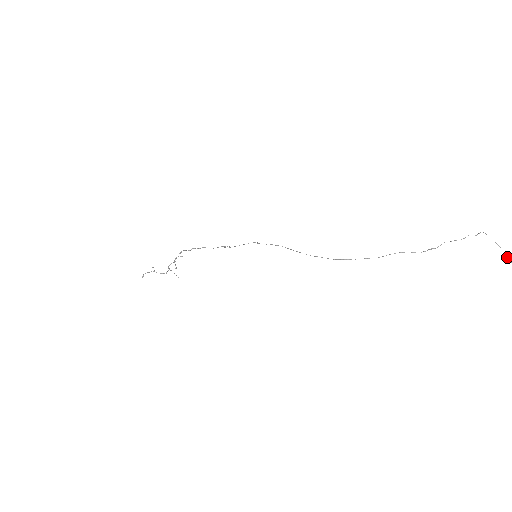
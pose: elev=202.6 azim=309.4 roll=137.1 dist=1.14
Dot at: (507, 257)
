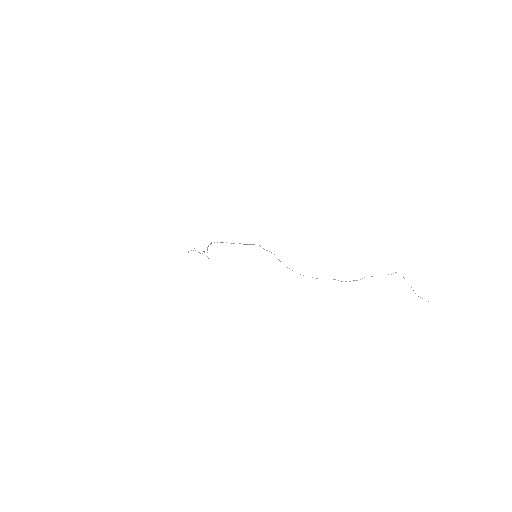
Dot at: occluded
